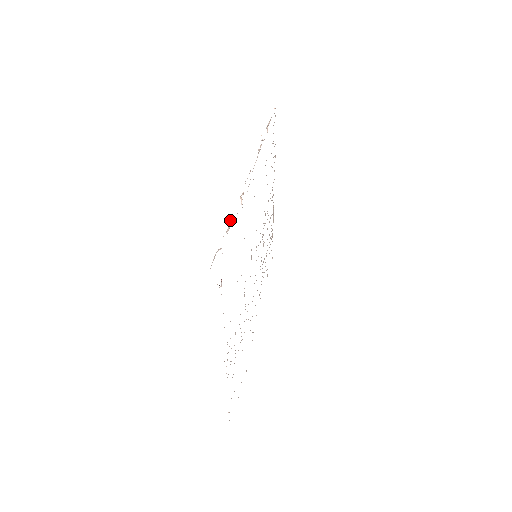
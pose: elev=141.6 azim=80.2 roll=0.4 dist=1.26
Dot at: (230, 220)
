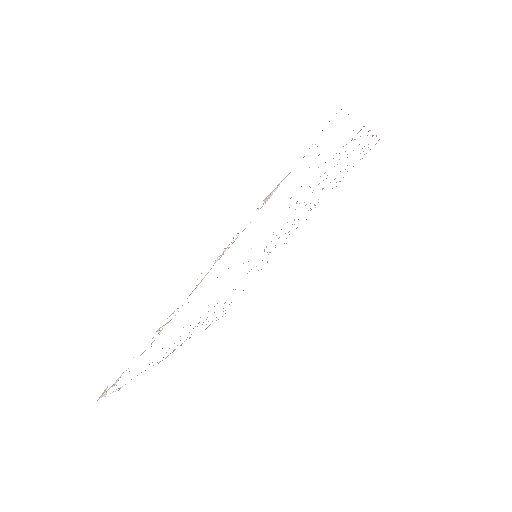
Dot at: occluded
